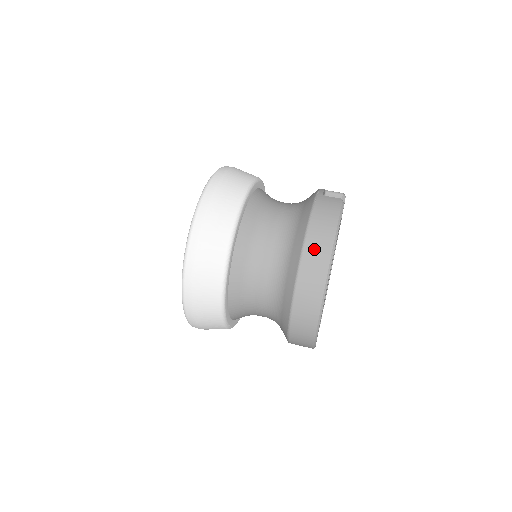
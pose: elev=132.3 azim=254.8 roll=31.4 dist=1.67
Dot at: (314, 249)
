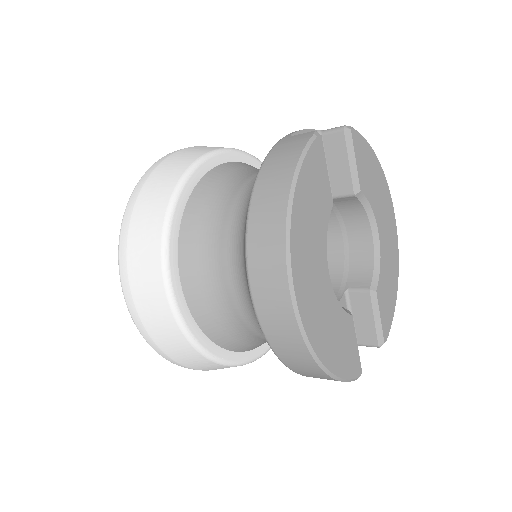
Dot at: (261, 222)
